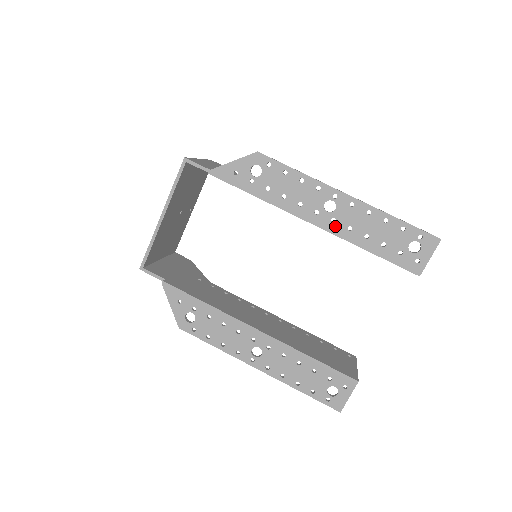
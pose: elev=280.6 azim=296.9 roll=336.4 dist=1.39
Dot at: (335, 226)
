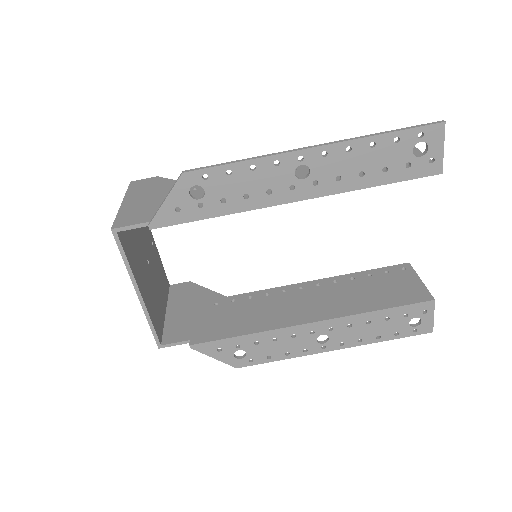
Dot at: (321, 187)
